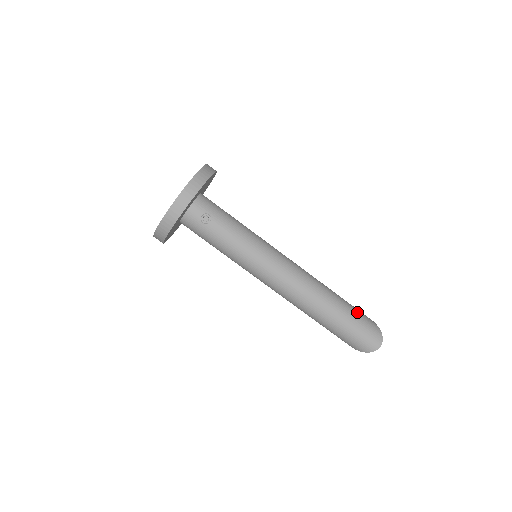
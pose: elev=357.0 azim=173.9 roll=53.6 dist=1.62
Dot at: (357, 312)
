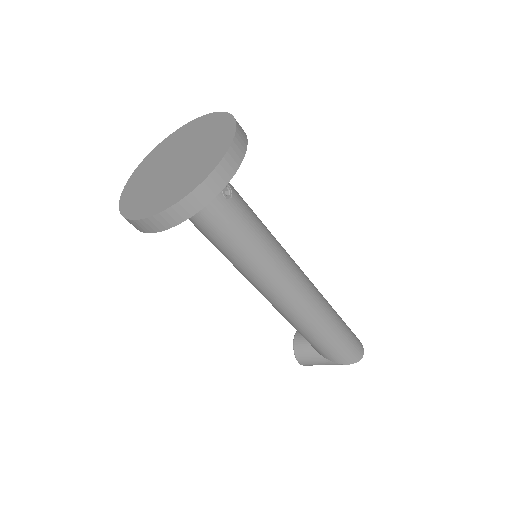
Dot at: occluded
